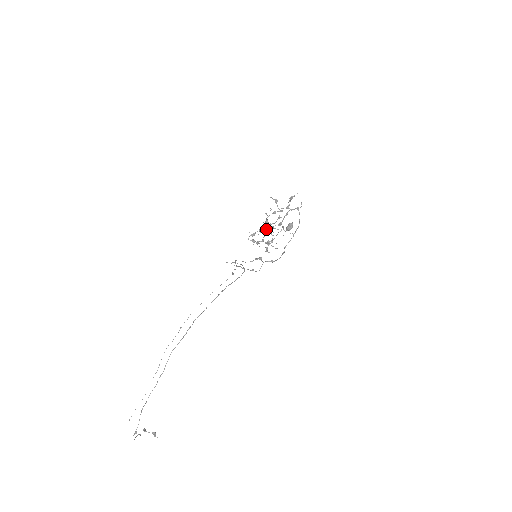
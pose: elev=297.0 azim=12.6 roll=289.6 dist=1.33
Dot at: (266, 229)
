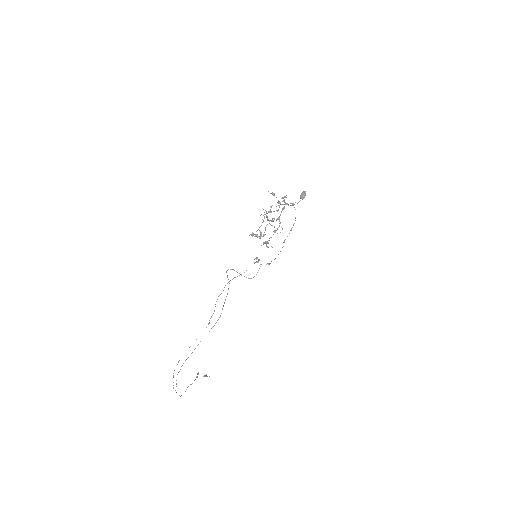
Dot at: (260, 235)
